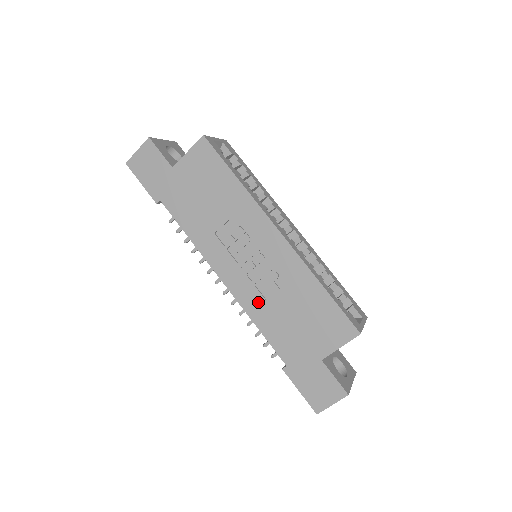
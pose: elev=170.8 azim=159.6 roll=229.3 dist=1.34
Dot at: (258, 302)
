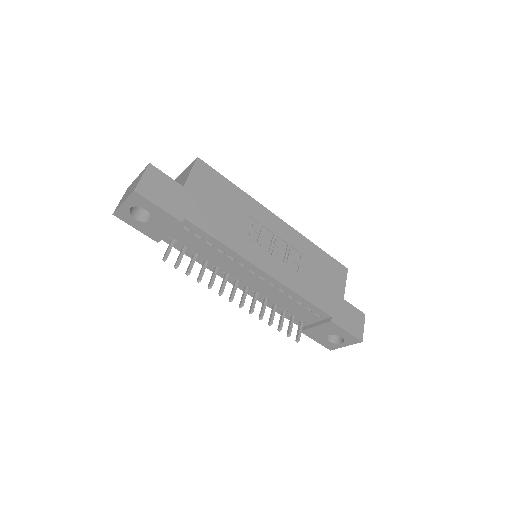
Dot at: (294, 277)
